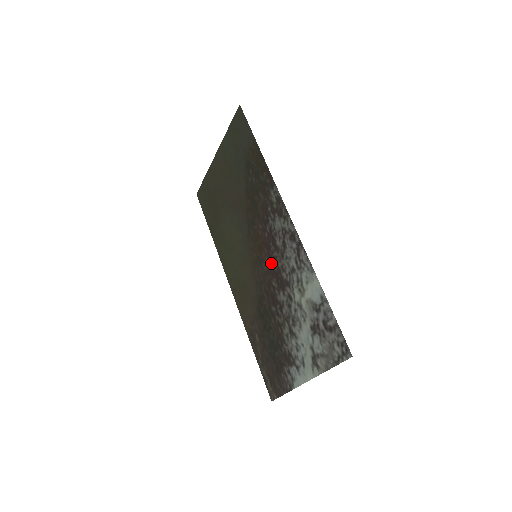
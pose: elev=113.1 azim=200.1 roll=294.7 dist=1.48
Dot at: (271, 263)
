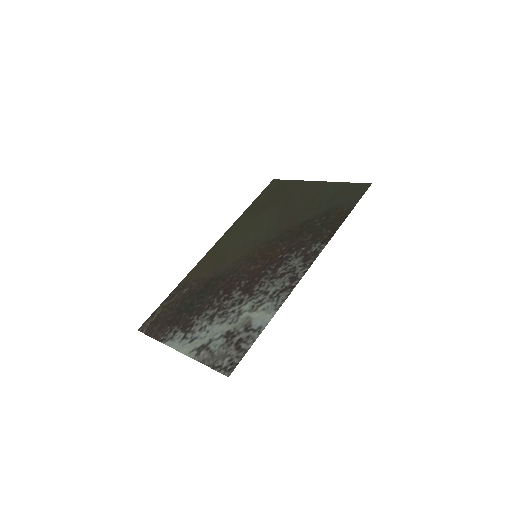
Dot at: (259, 272)
